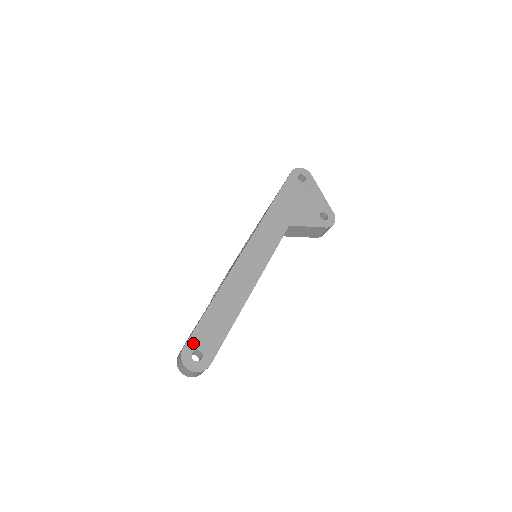
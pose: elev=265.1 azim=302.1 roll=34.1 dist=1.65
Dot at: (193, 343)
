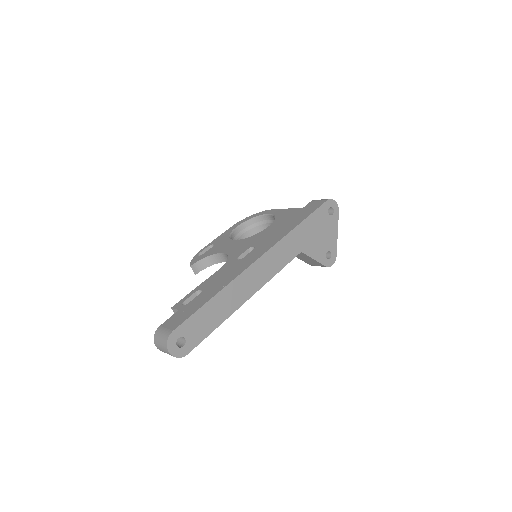
Dot at: (183, 329)
